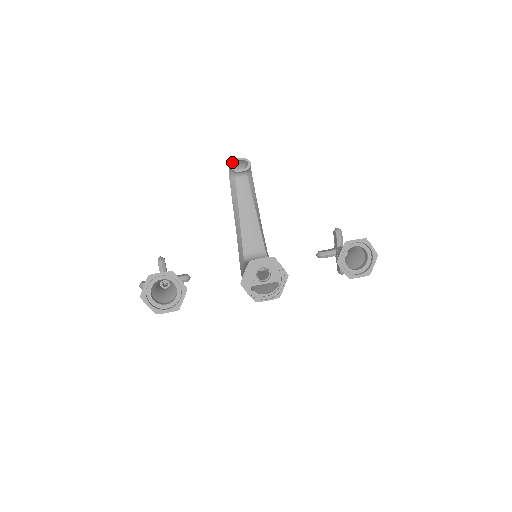
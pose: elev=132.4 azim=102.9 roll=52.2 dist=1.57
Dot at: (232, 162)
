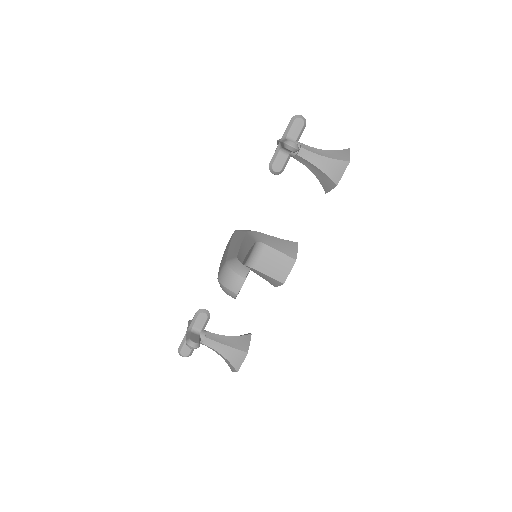
Dot at: (236, 296)
